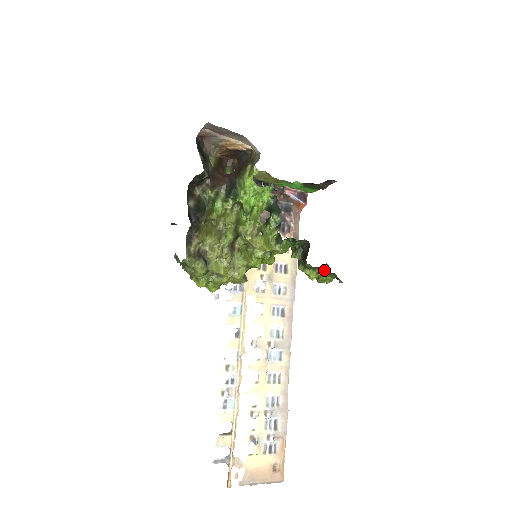
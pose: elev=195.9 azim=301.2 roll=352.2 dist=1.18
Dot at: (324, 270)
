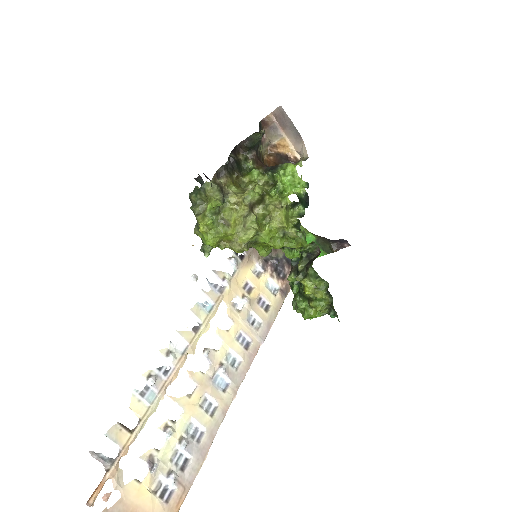
Dot at: (323, 288)
